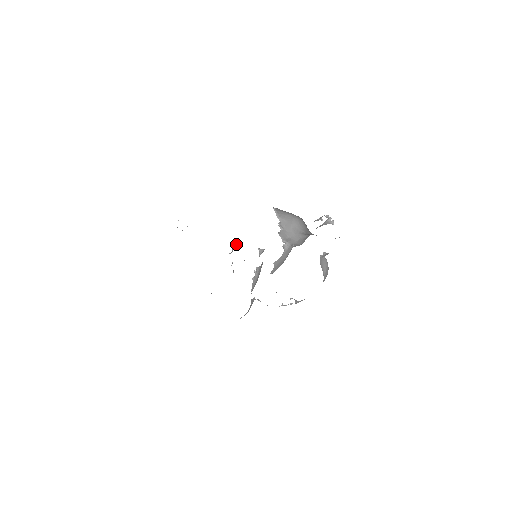
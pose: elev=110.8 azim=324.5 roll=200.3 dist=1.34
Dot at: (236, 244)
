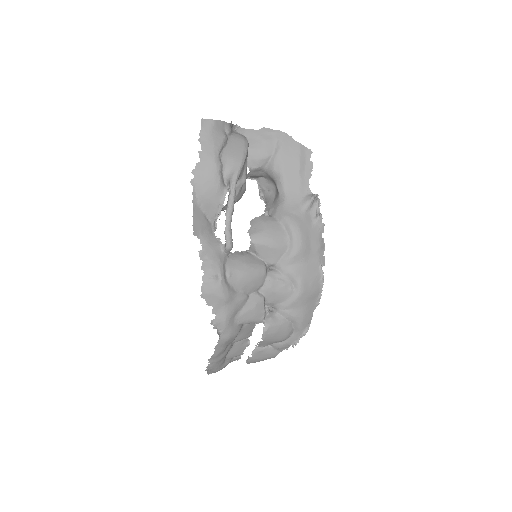
Dot at: (274, 316)
